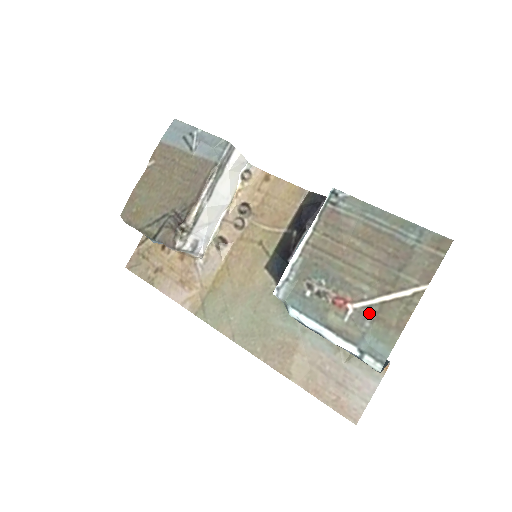
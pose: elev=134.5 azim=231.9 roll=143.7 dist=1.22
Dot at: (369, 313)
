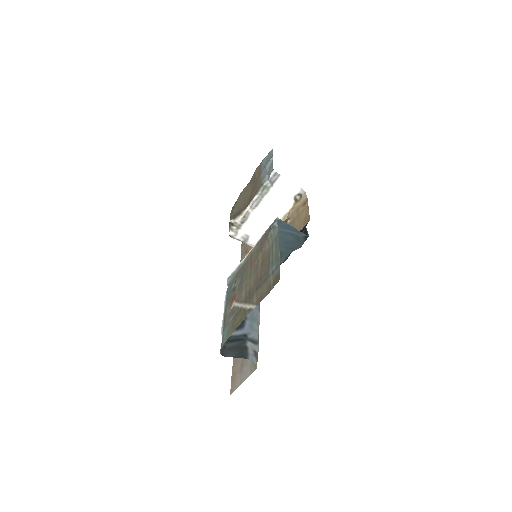
Dot at: (235, 312)
